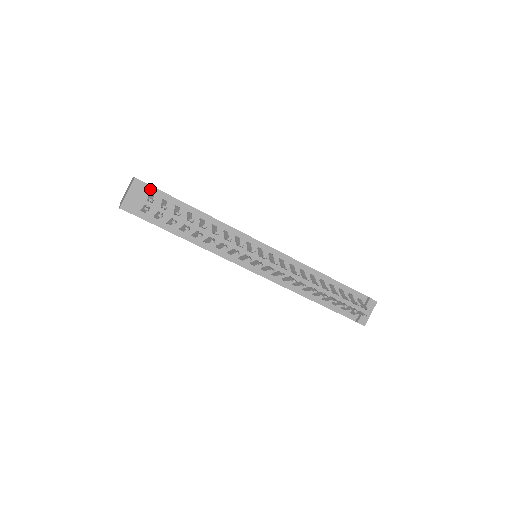
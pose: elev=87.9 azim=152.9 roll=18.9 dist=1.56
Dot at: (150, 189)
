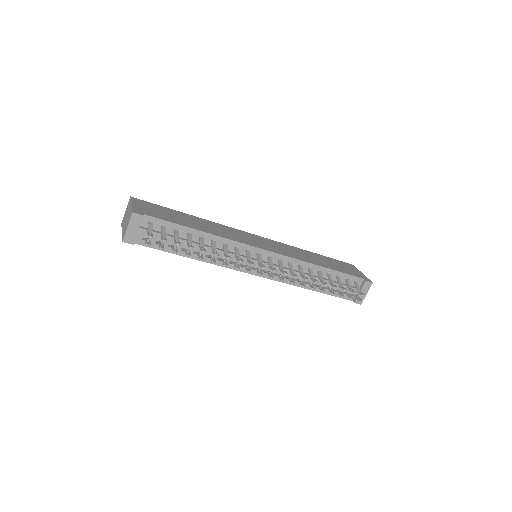
Dot at: (148, 219)
